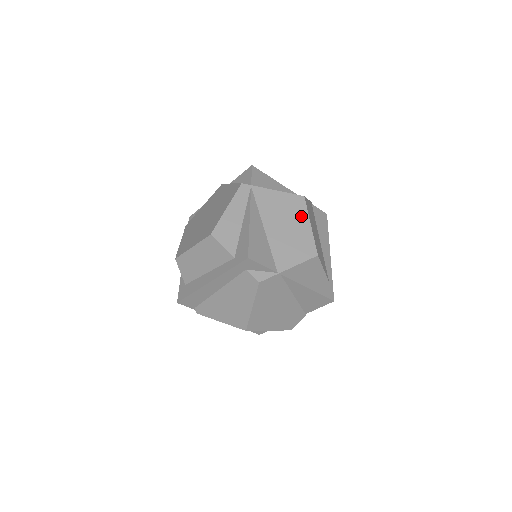
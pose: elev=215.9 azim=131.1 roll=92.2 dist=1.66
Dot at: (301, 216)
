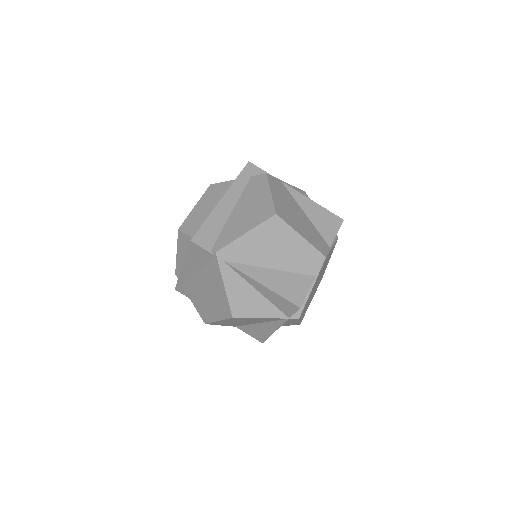
Dot at: occluded
